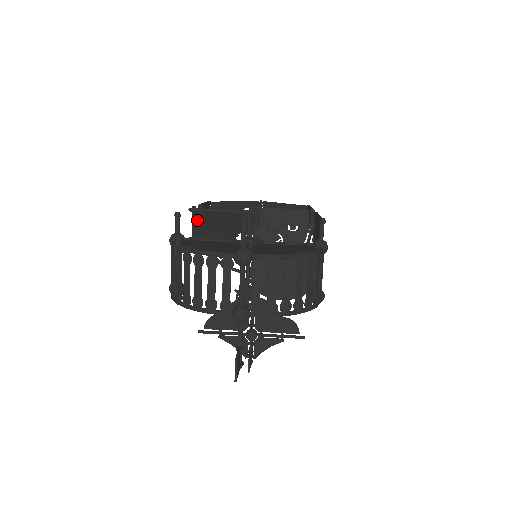
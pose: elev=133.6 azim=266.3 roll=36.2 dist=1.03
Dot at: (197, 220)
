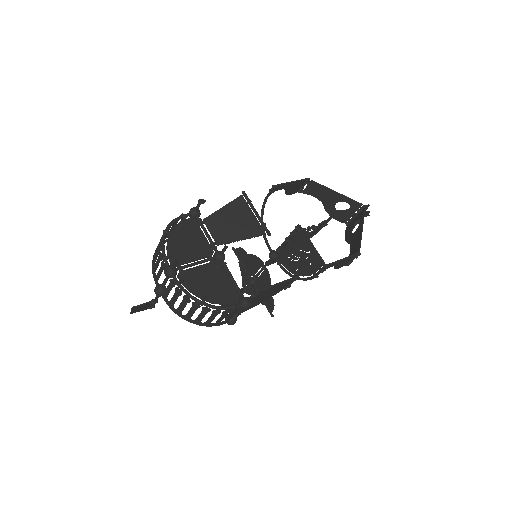
Dot at: (229, 207)
